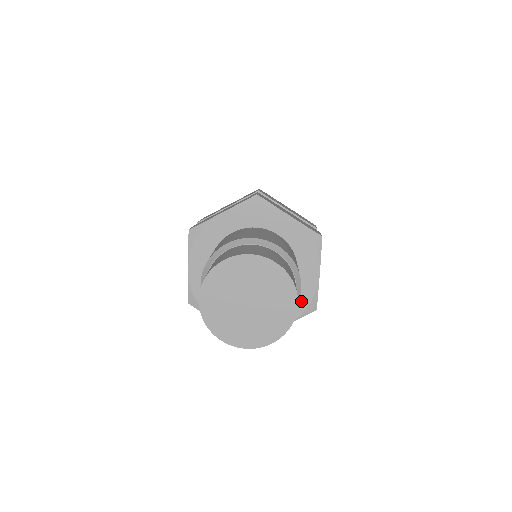
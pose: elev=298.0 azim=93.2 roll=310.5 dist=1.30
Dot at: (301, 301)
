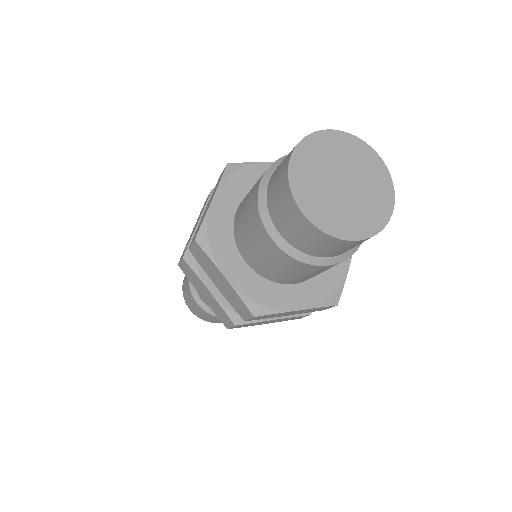
Dot at: occluded
